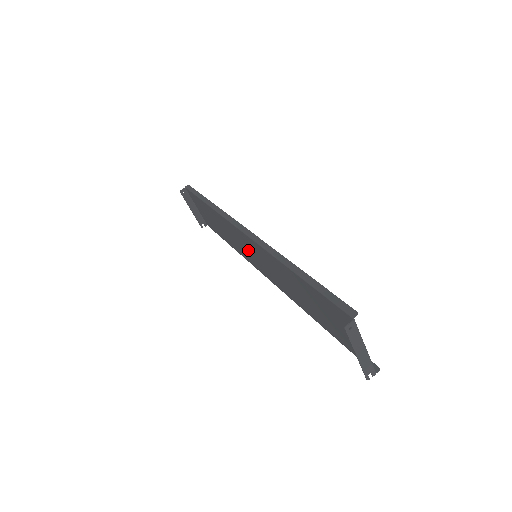
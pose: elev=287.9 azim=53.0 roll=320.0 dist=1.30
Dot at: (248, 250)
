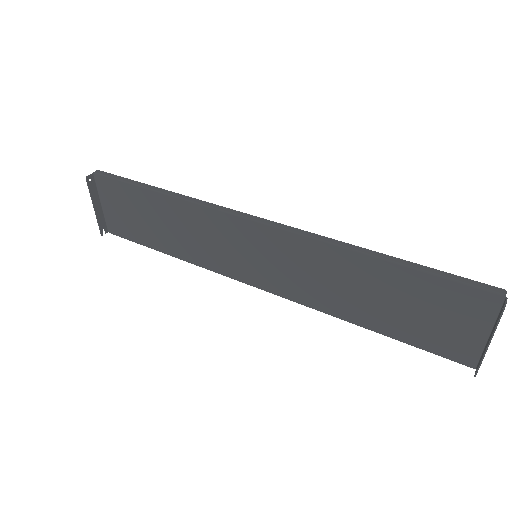
Dot at: (238, 250)
